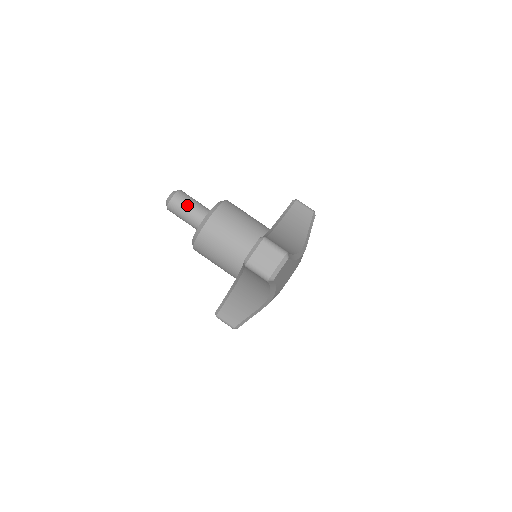
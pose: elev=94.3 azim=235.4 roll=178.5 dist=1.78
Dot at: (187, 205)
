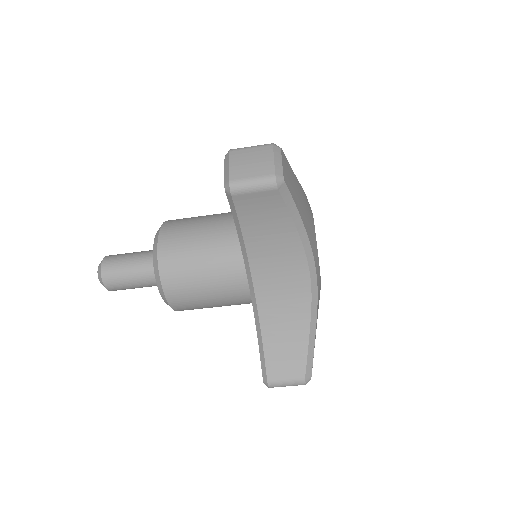
Dot at: (133, 288)
